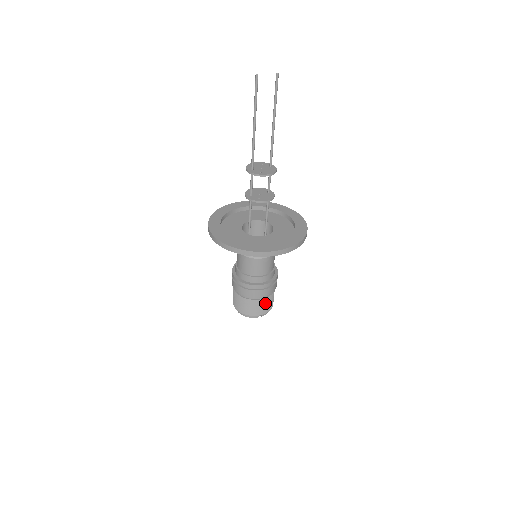
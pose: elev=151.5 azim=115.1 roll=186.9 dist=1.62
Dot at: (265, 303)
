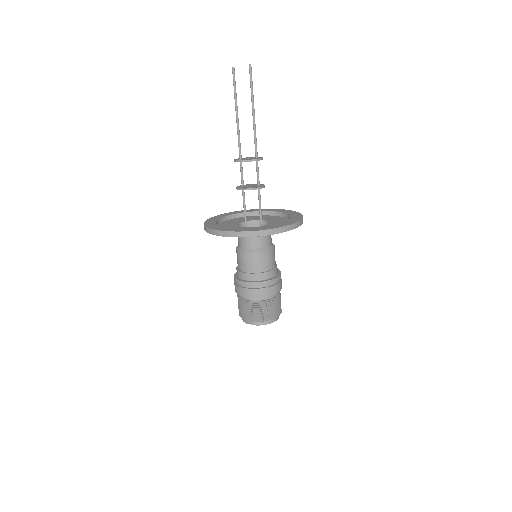
Dot at: (251, 308)
